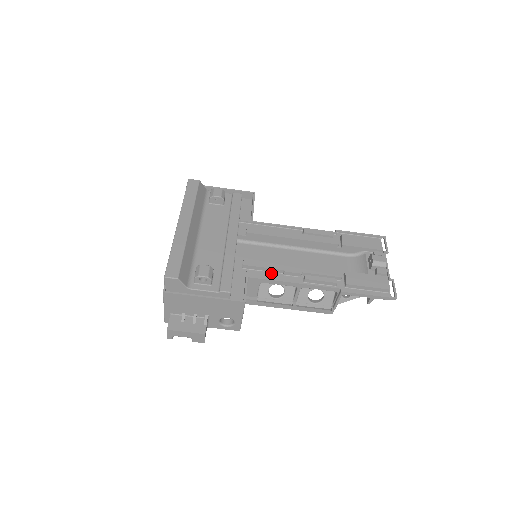
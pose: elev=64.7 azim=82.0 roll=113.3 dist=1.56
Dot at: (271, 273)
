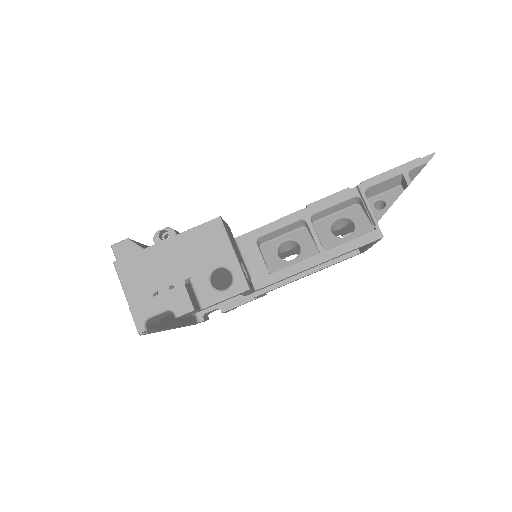
Dot at: occluded
